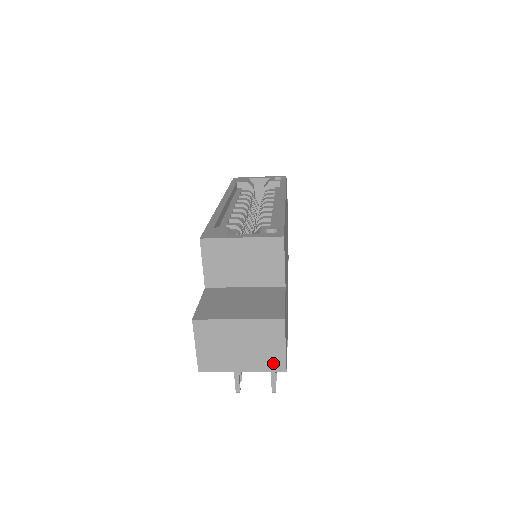
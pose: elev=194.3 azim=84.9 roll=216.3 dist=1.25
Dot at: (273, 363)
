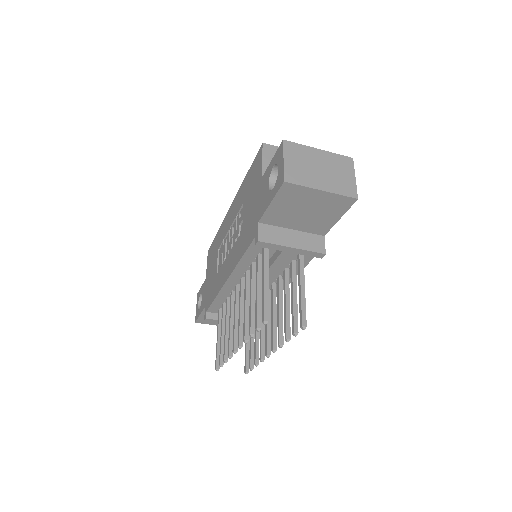
Dot at: (347, 189)
